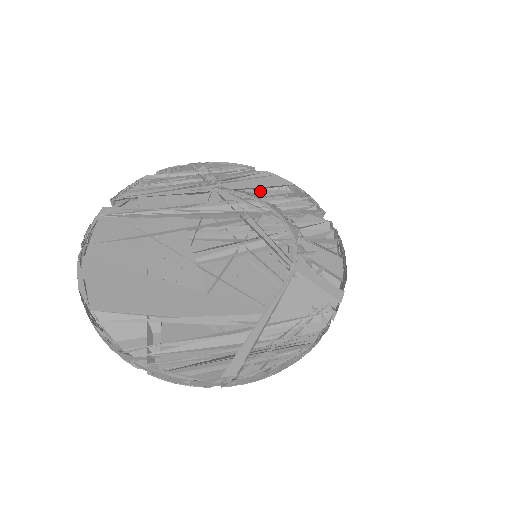
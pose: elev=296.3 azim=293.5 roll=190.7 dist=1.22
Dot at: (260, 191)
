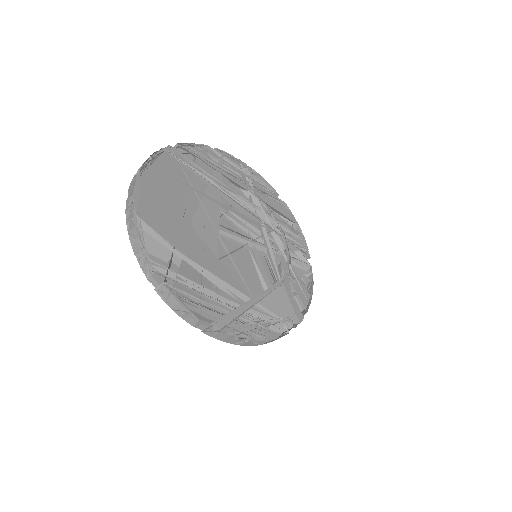
Dot at: (276, 213)
